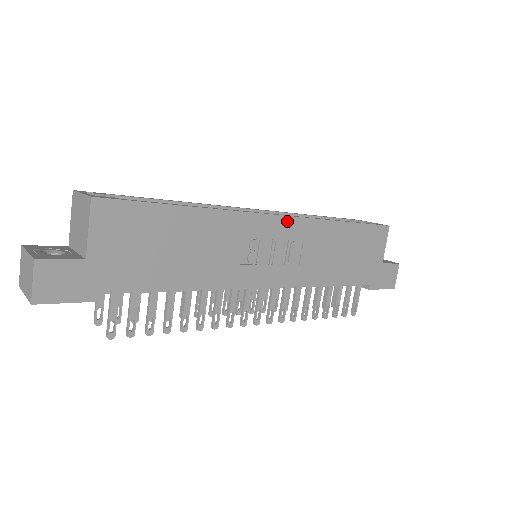
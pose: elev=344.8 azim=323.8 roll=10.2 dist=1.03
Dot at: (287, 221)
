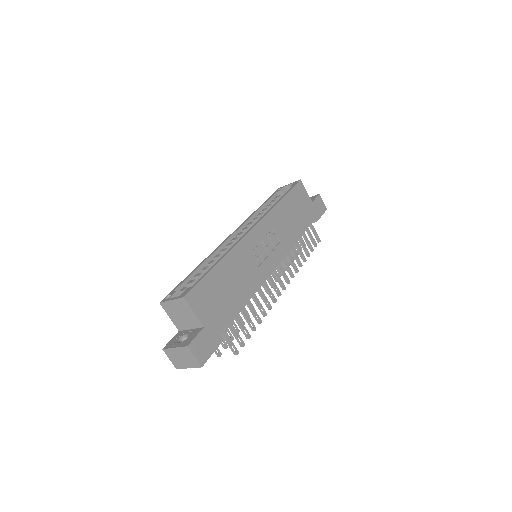
Dot at: (259, 226)
